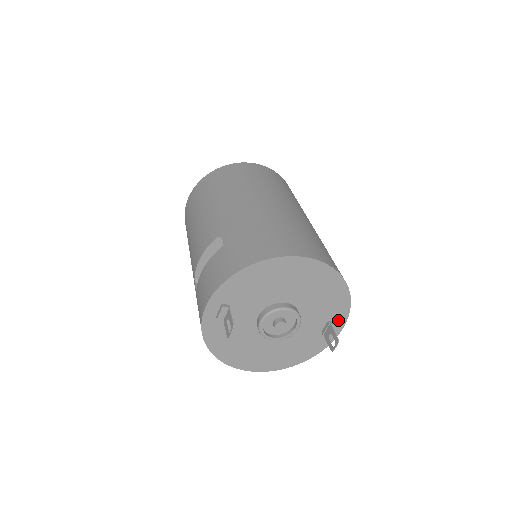
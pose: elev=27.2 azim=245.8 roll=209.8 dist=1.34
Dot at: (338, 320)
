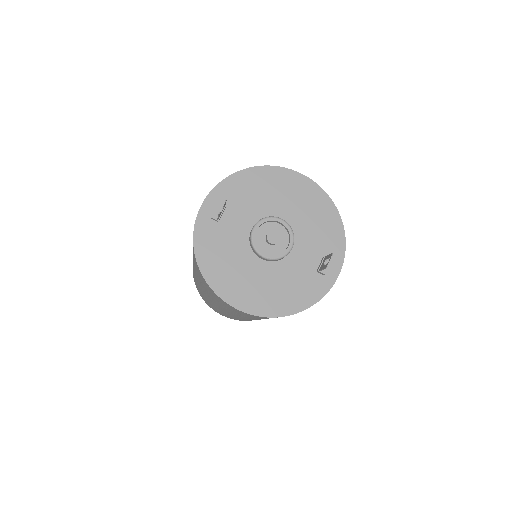
Dot at: (334, 259)
